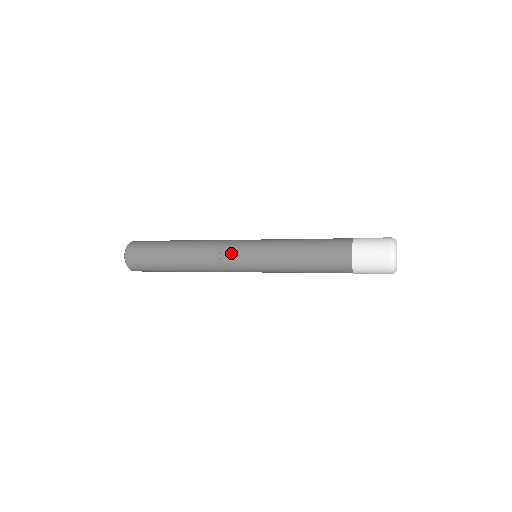
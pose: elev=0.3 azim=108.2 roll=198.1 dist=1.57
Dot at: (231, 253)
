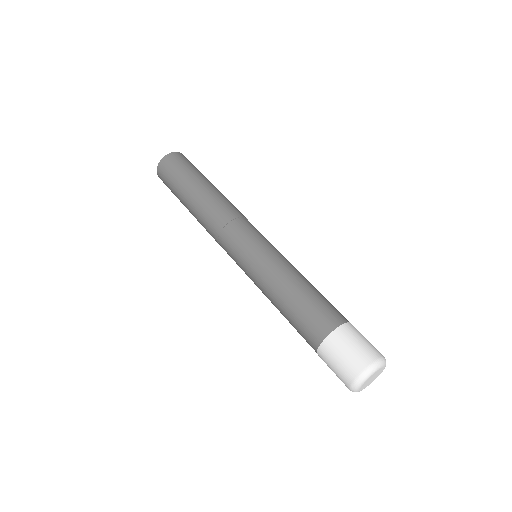
Dot at: (234, 234)
